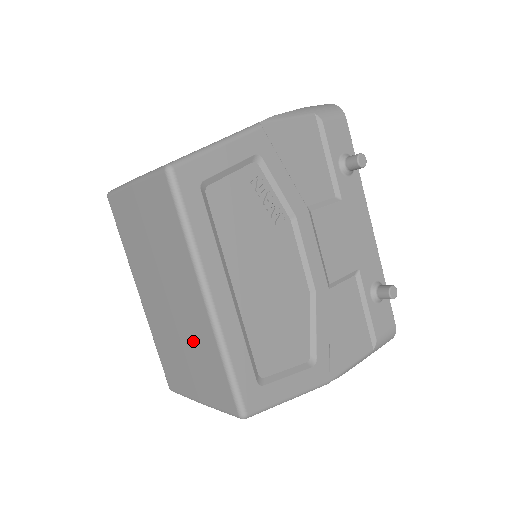
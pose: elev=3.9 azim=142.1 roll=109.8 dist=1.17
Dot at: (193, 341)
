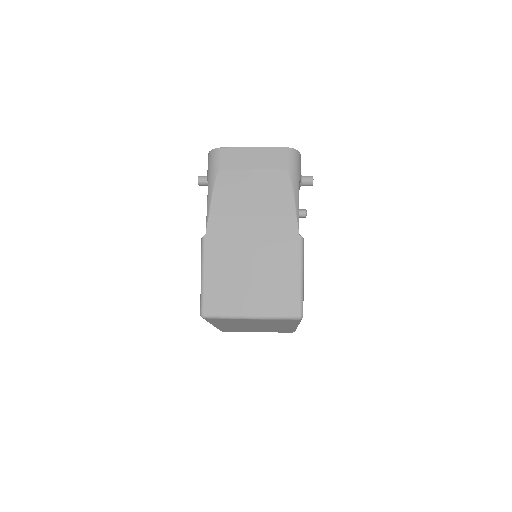
Dot at: (271, 329)
